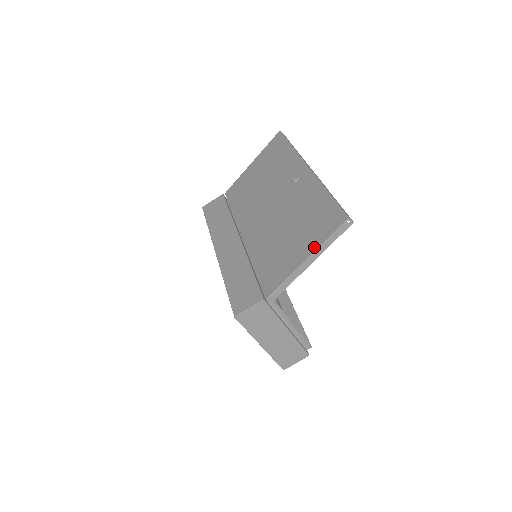
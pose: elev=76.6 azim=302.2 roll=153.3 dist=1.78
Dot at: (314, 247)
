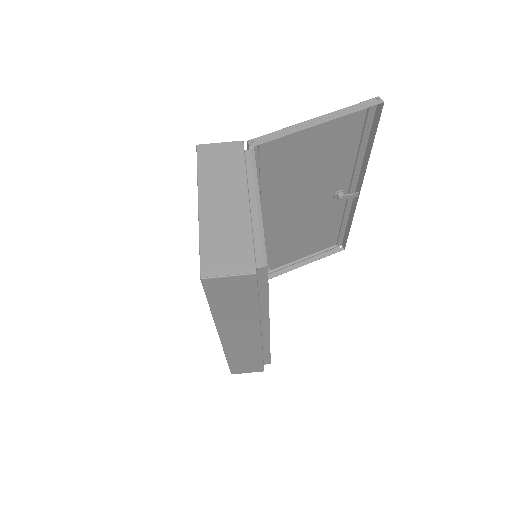
Dot at: occluded
